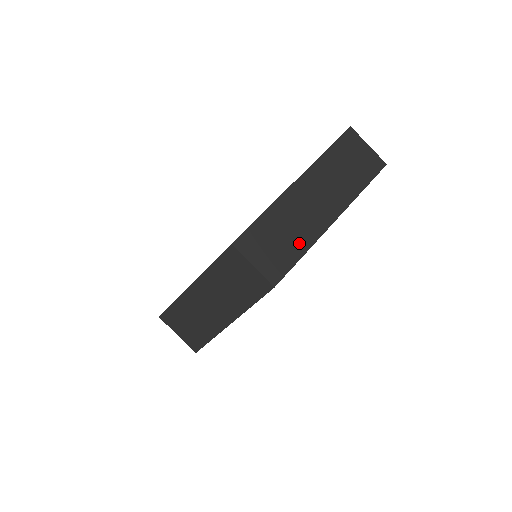
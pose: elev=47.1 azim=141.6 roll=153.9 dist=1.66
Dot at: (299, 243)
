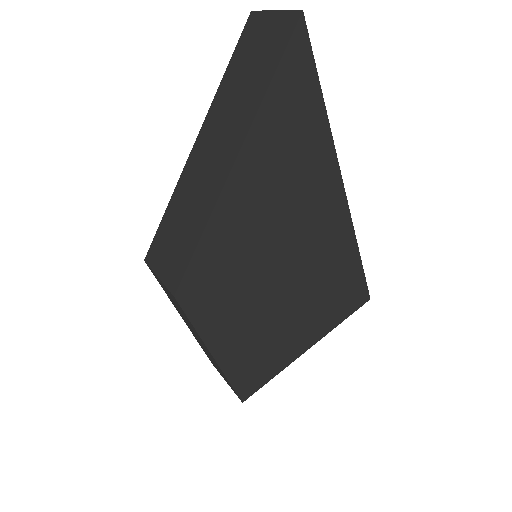
Dot at: (197, 221)
